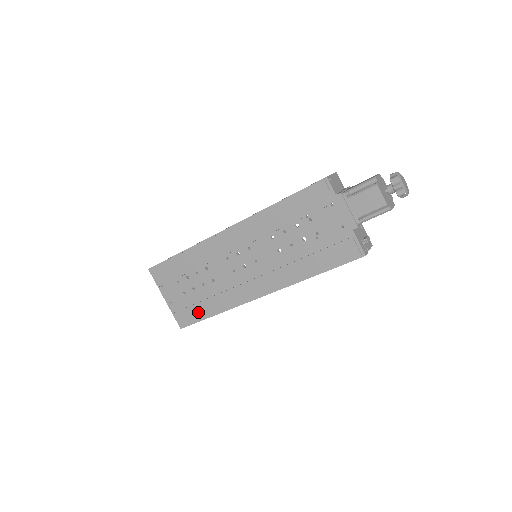
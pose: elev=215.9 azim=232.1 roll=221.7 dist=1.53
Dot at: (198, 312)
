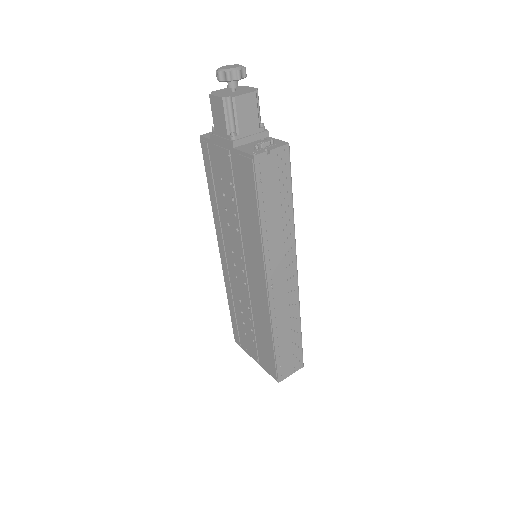
Dot at: (268, 352)
